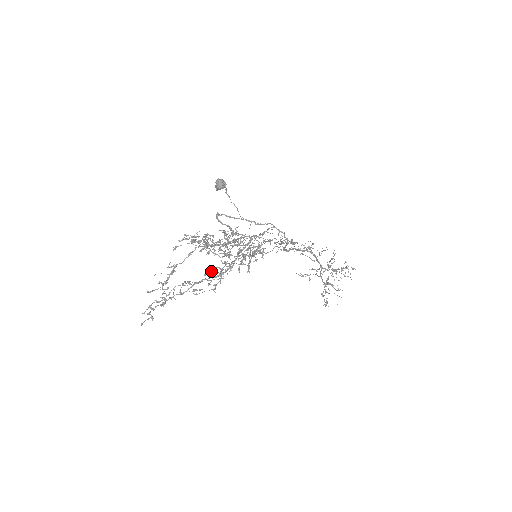
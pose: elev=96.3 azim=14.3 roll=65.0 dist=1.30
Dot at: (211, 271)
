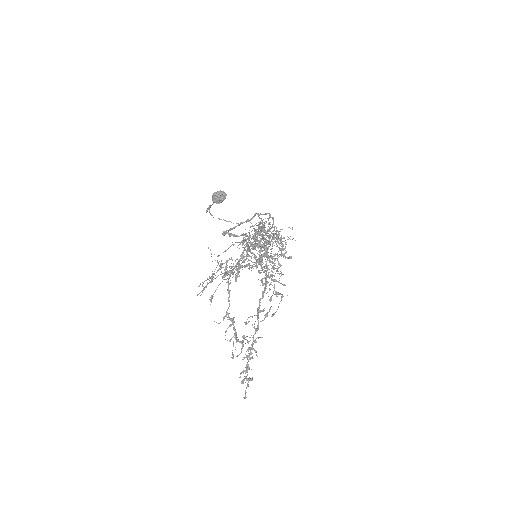
Dot at: (263, 285)
